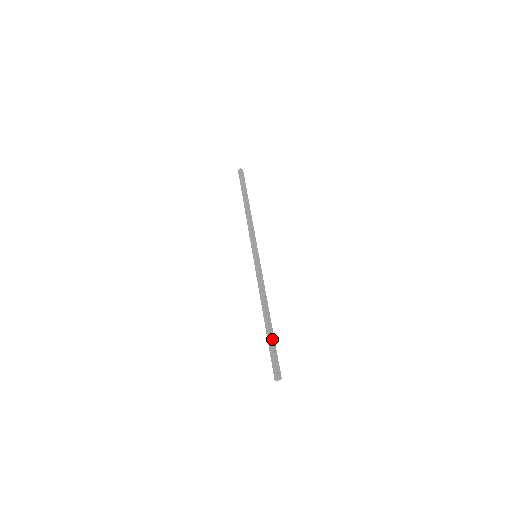
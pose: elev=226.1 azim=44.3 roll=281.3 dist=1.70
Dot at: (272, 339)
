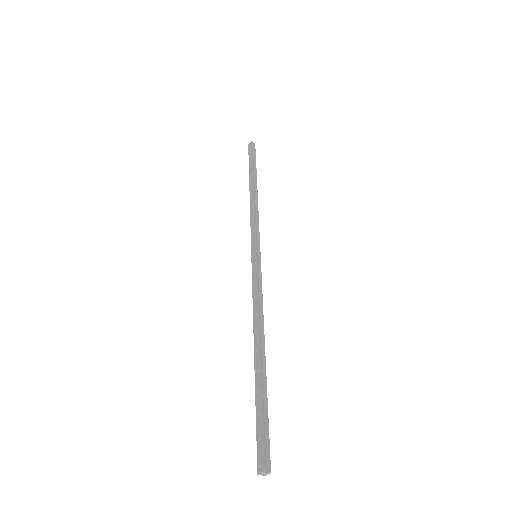
Dot at: (262, 393)
